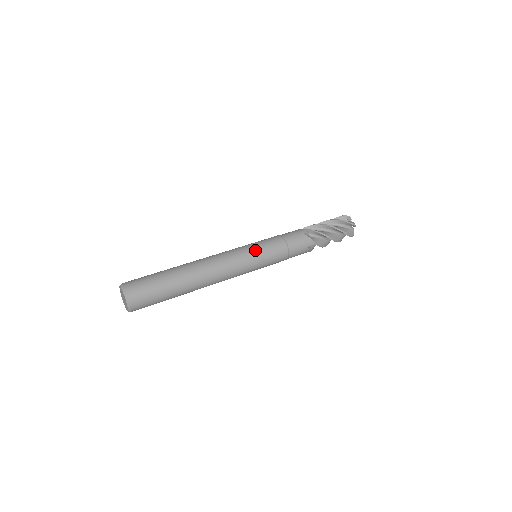
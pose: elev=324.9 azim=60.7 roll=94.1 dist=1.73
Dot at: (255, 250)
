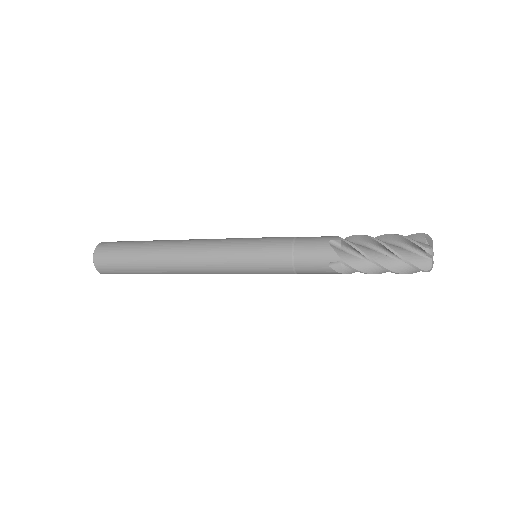
Dot at: occluded
